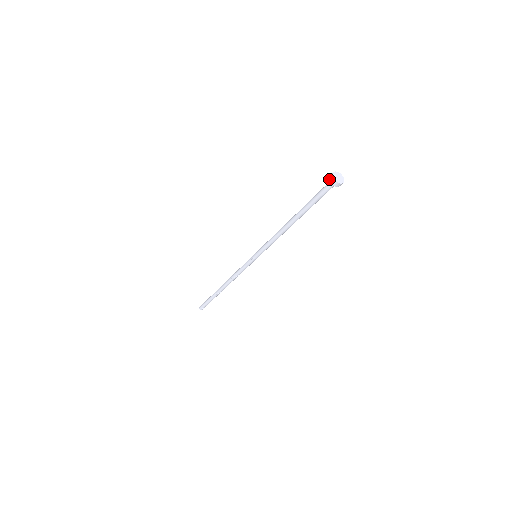
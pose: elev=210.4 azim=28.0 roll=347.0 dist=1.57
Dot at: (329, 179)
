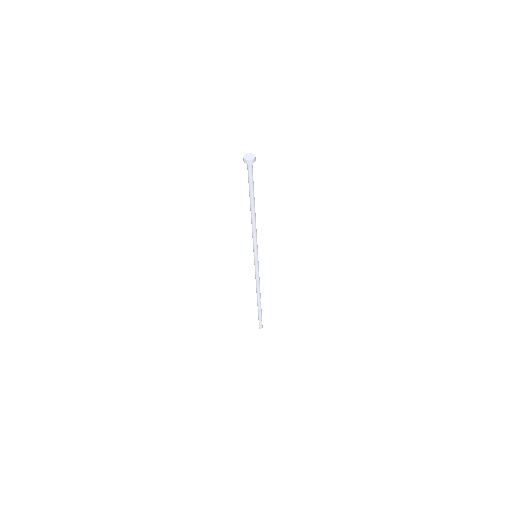
Dot at: (243, 159)
